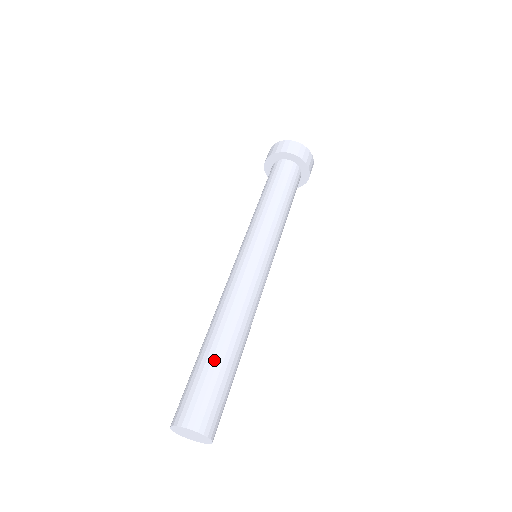
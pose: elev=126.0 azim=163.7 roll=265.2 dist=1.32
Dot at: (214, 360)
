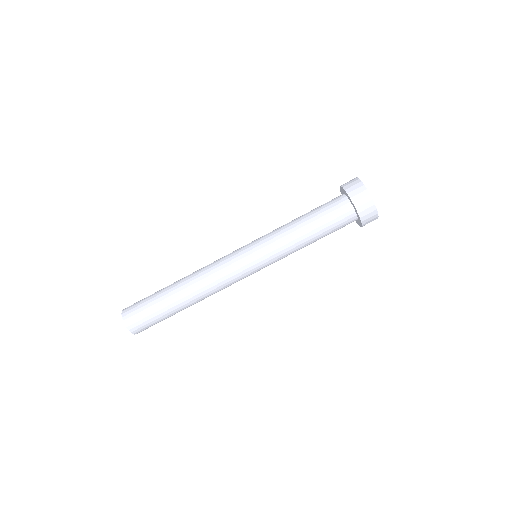
Dot at: (161, 294)
